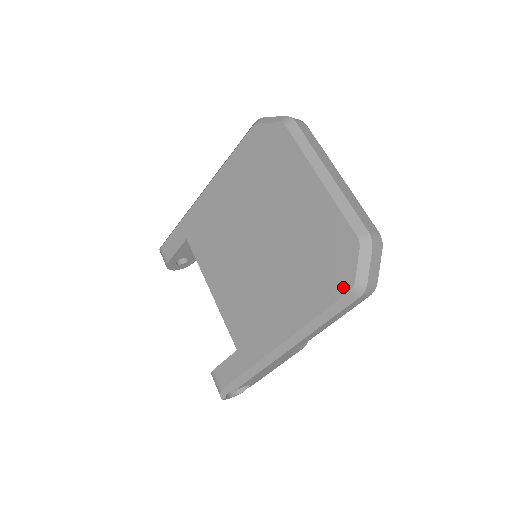
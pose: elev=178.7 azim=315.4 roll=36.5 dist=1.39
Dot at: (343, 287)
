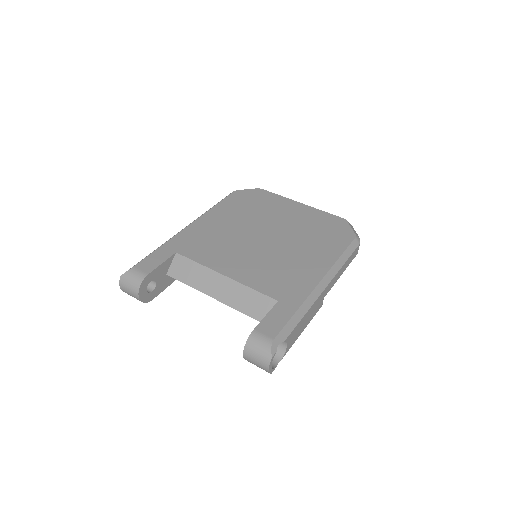
Dot at: (349, 238)
